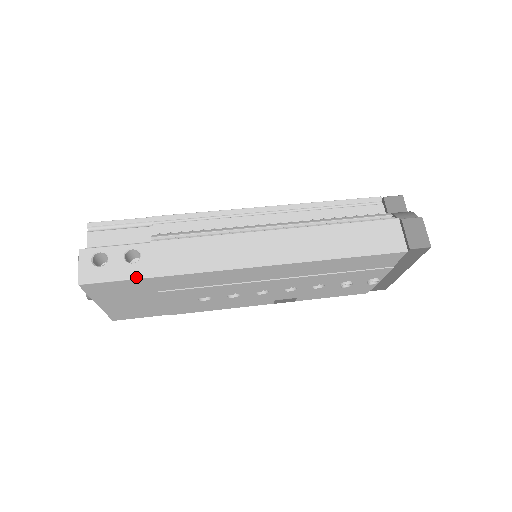
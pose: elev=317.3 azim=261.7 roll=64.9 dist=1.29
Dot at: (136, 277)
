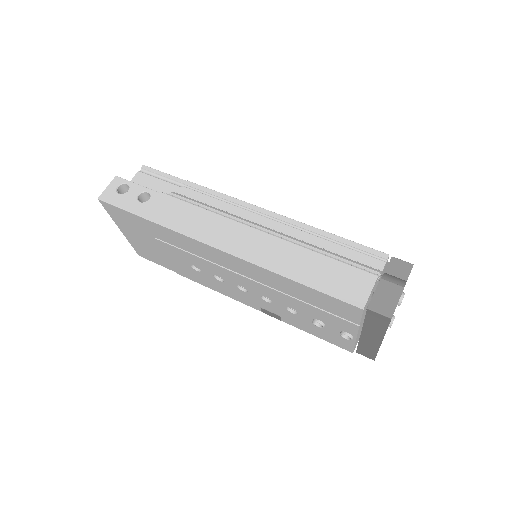
Dot at: (135, 212)
